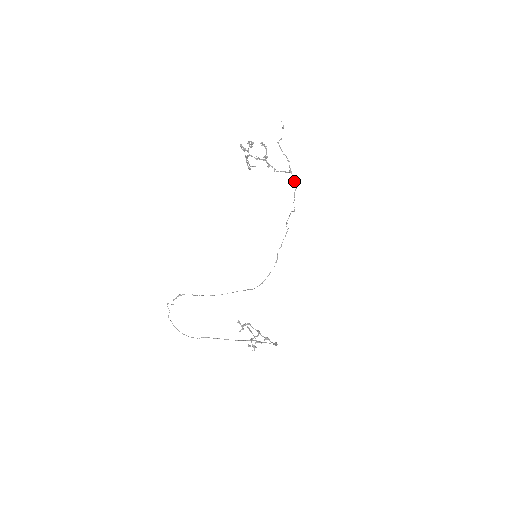
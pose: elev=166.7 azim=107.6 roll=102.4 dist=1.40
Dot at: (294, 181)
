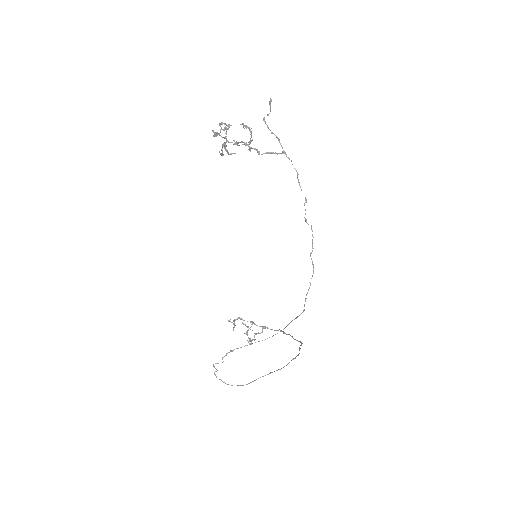
Dot at: occluded
